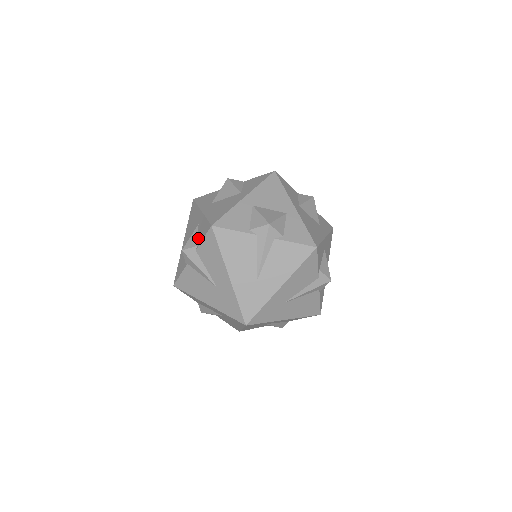
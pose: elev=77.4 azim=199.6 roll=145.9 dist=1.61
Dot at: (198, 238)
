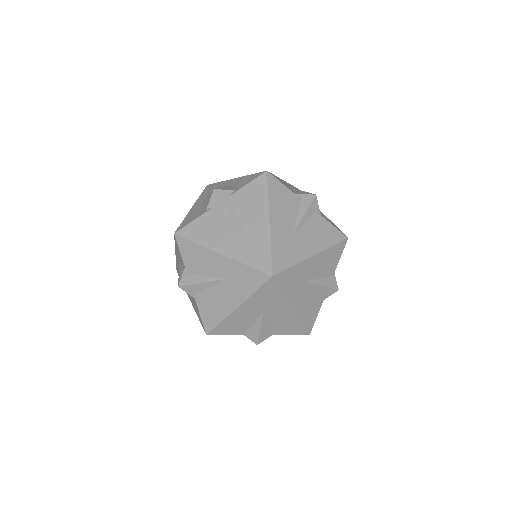
Dot at: (182, 265)
